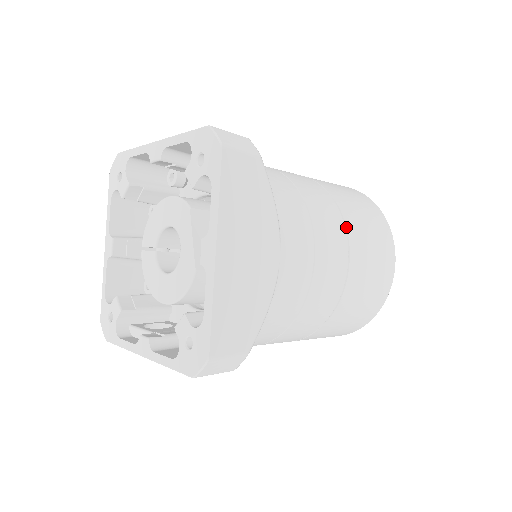
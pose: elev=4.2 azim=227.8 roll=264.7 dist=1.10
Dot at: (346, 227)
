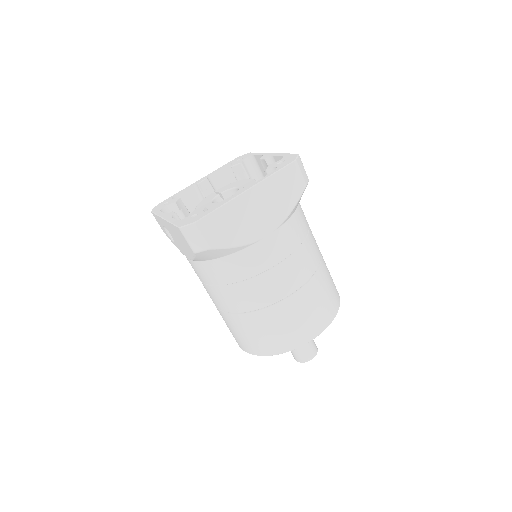
Dot at: (312, 278)
